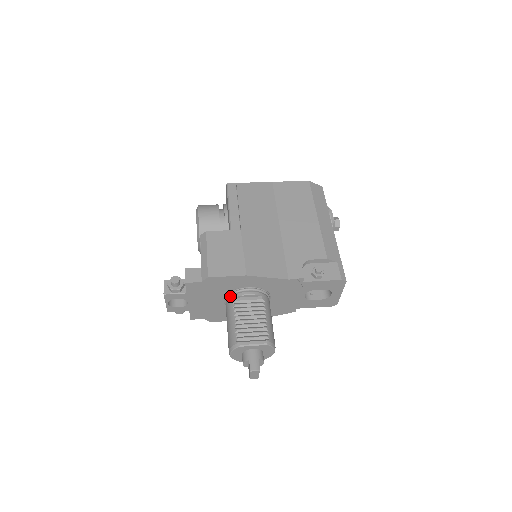
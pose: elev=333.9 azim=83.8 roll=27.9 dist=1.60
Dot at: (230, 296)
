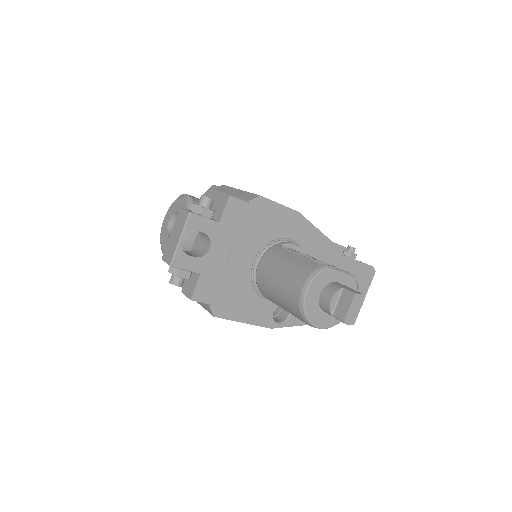
Dot at: (269, 247)
